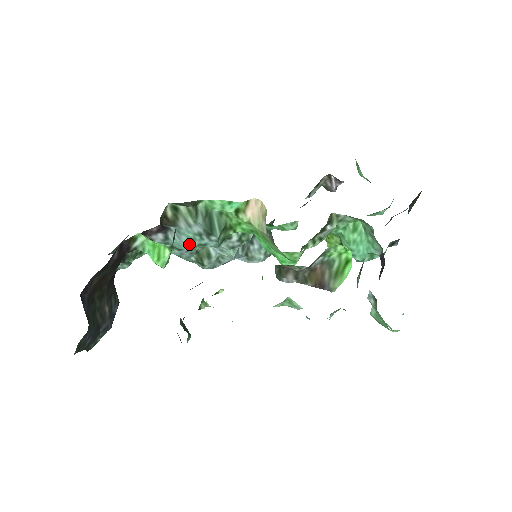
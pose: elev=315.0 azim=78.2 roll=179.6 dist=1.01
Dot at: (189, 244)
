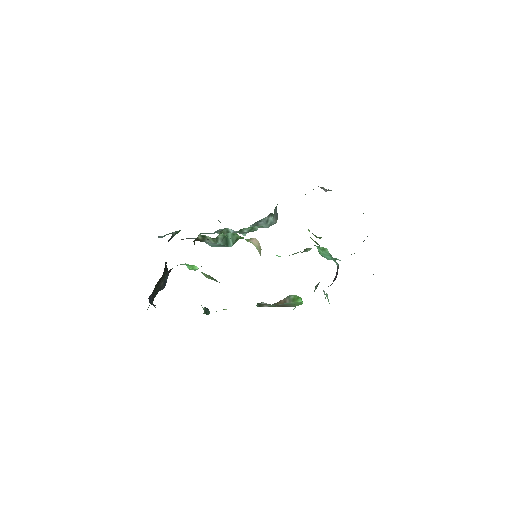
Dot at: (213, 246)
